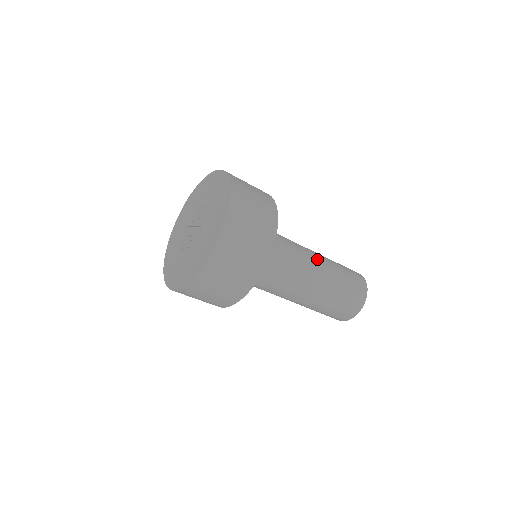
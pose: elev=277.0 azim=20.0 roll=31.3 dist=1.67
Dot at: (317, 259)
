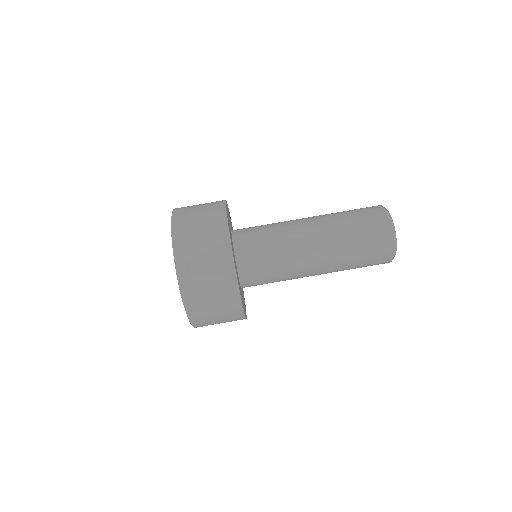
Dot at: (310, 222)
